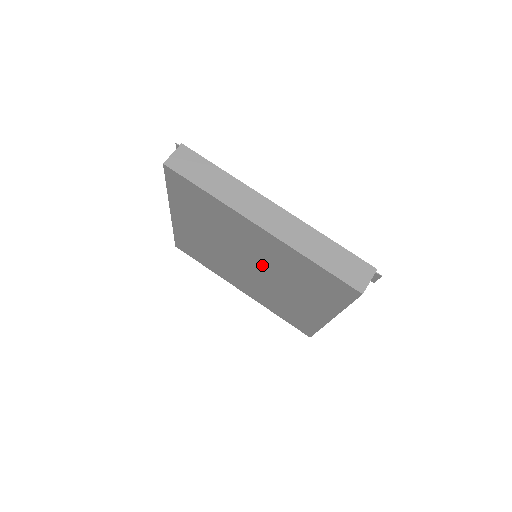
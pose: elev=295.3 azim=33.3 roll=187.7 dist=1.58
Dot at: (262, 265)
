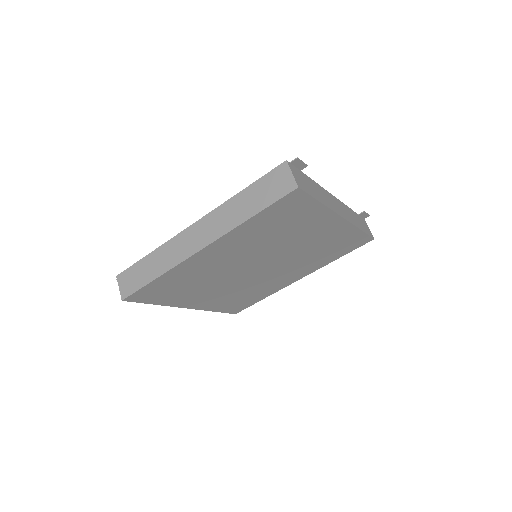
Dot at: (258, 258)
